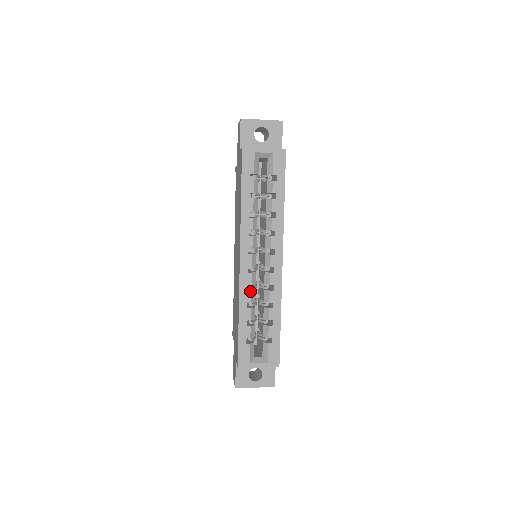
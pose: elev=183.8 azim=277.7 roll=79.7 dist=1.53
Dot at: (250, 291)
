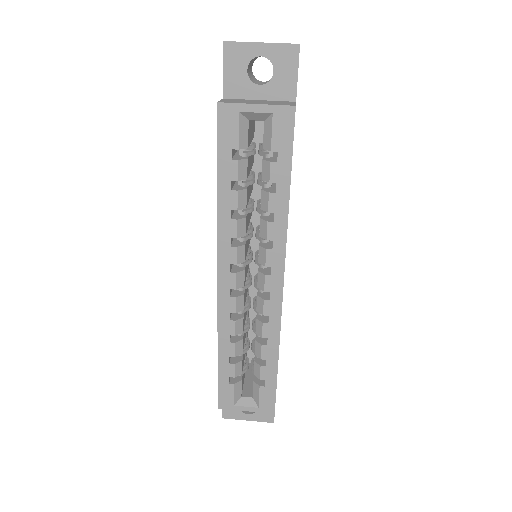
Dot at: (233, 321)
